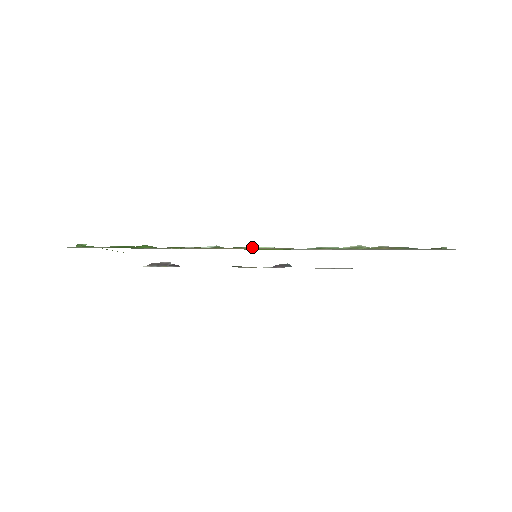
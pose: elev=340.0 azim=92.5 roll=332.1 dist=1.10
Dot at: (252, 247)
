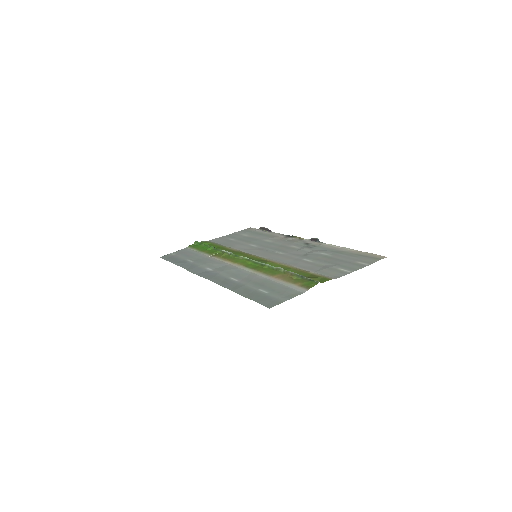
Dot at: (243, 257)
